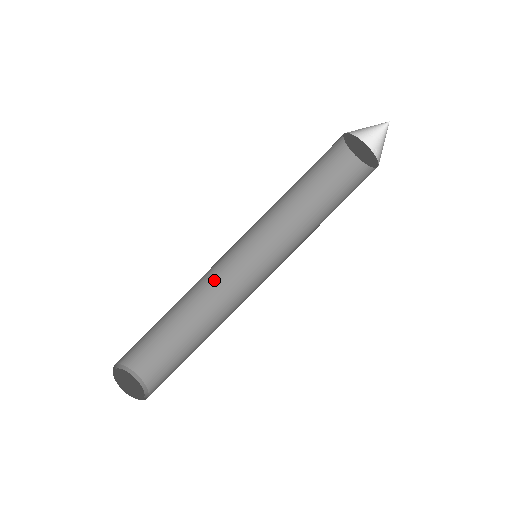
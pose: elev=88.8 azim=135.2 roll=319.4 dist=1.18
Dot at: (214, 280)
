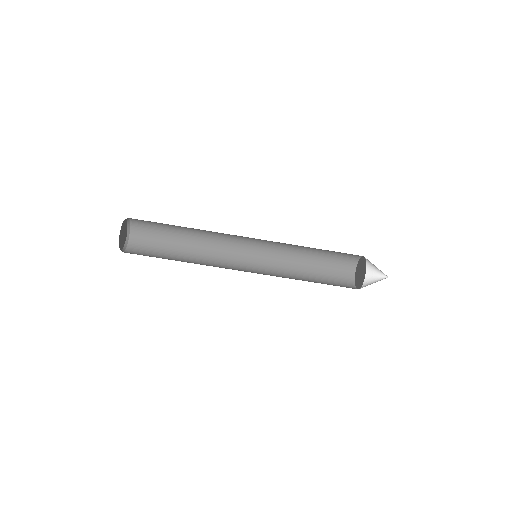
Dot at: (222, 245)
